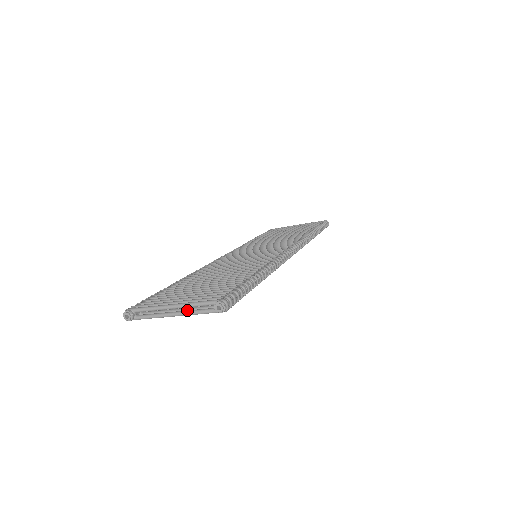
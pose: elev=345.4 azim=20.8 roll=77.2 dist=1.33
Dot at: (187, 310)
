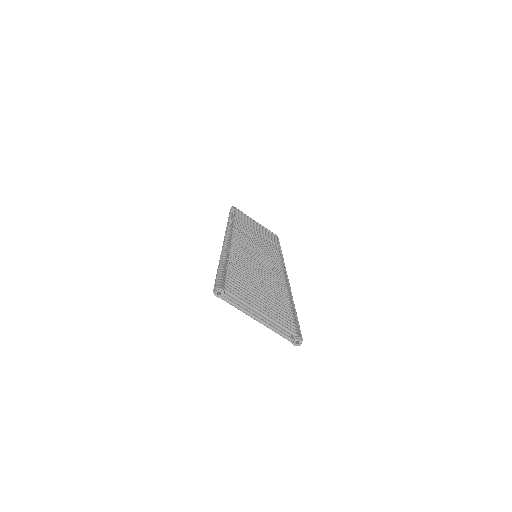
Dot at: (269, 323)
